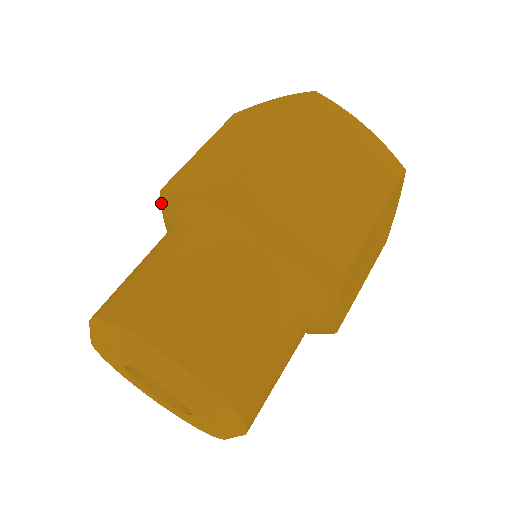
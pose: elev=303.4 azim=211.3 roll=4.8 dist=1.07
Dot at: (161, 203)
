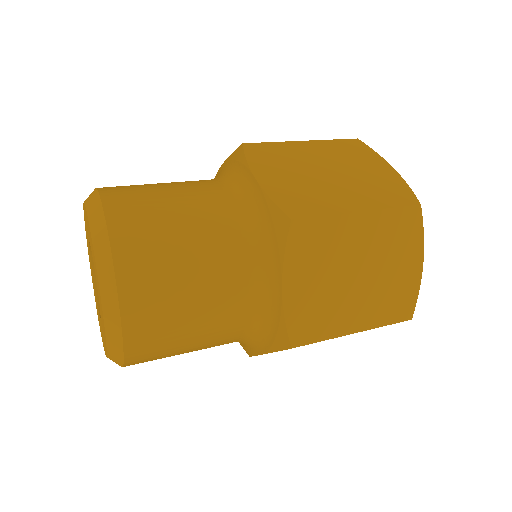
Dot at: occluded
